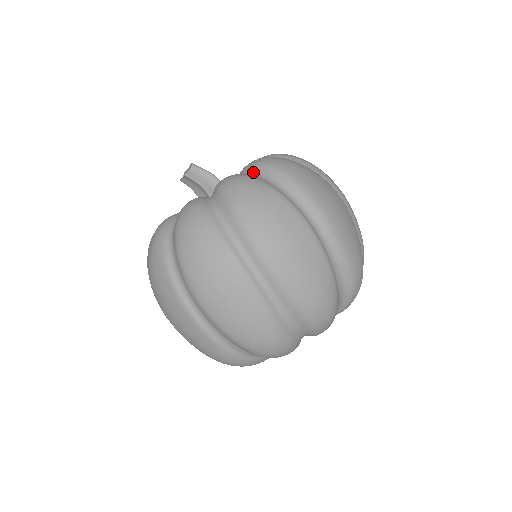
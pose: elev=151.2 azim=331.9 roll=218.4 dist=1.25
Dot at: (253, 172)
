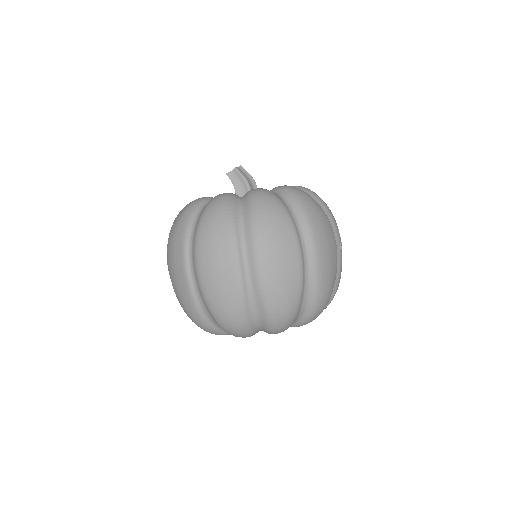
Dot at: (243, 199)
